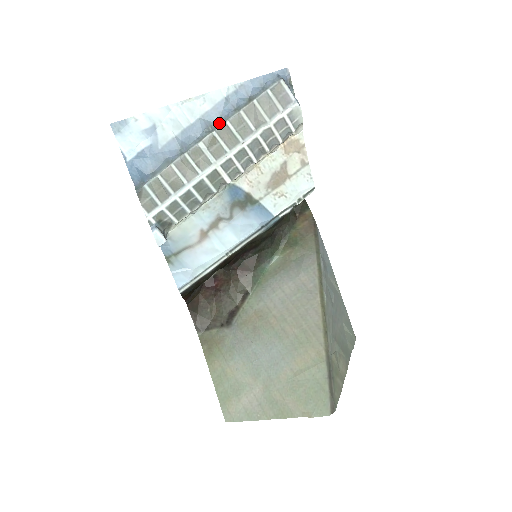
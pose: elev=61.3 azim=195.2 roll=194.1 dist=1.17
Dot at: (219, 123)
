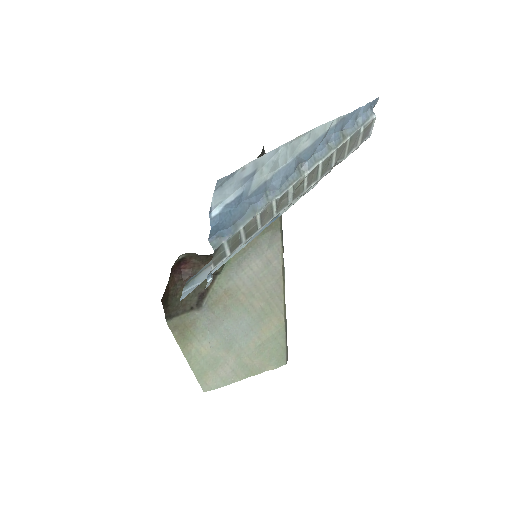
Dot at: (311, 162)
